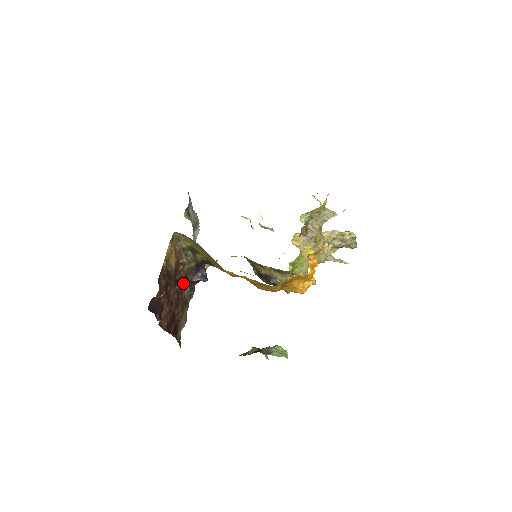
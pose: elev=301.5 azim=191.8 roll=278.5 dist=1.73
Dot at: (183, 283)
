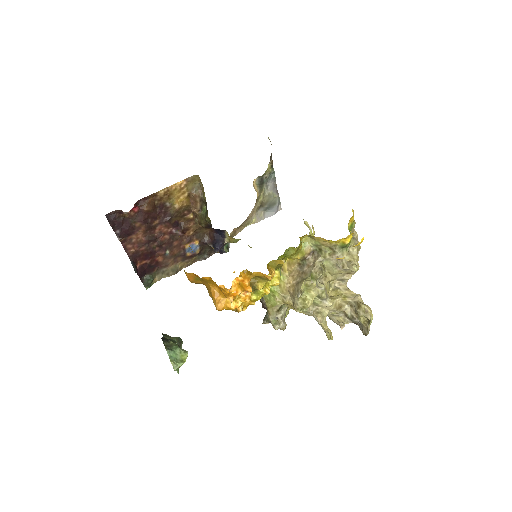
Dot at: (190, 235)
